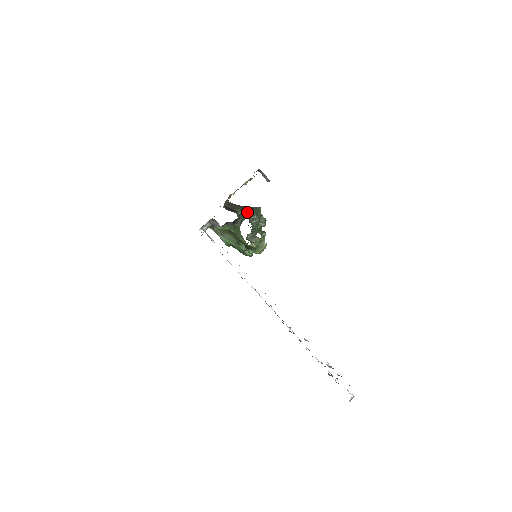
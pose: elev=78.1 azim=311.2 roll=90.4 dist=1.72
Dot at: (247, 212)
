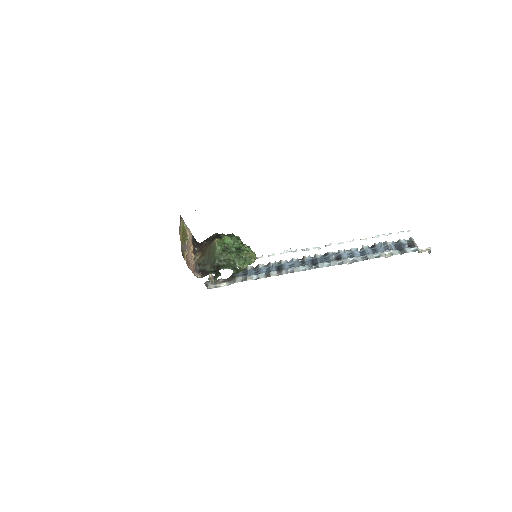
Dot at: (214, 267)
